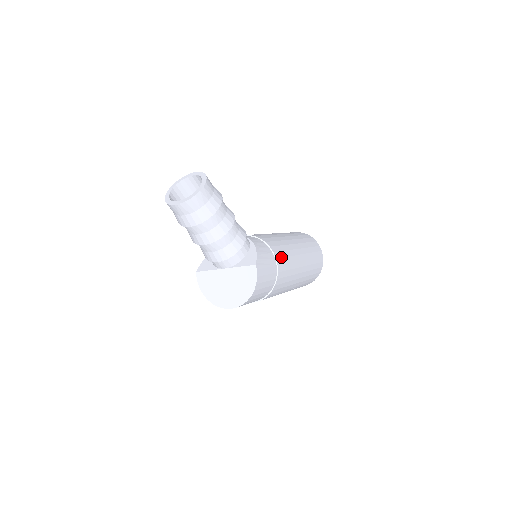
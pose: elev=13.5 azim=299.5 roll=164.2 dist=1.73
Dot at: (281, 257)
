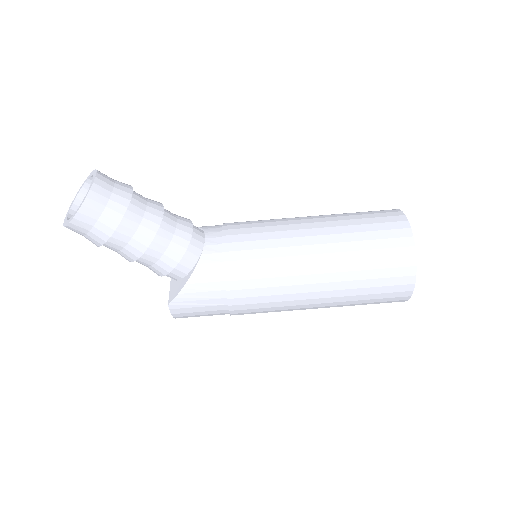
Dot at: (245, 296)
